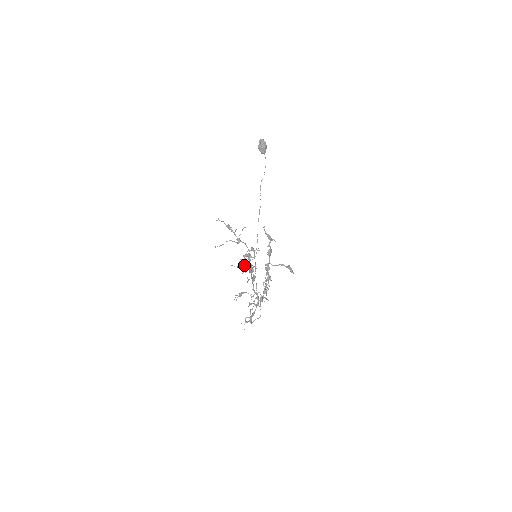
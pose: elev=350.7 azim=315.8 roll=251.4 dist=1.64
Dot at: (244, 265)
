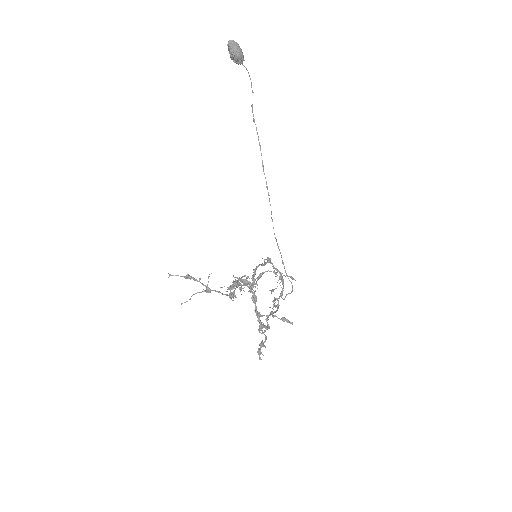
Dot at: occluded
